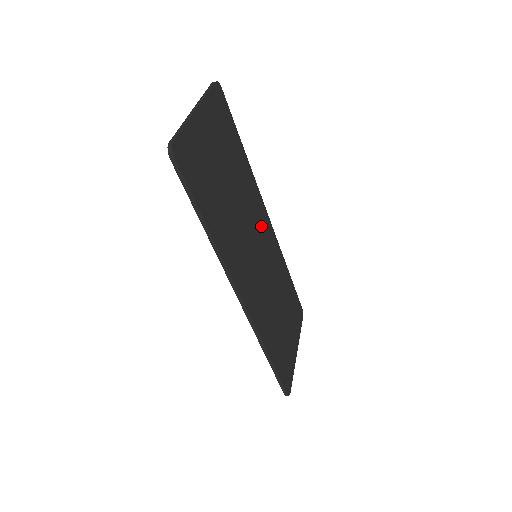
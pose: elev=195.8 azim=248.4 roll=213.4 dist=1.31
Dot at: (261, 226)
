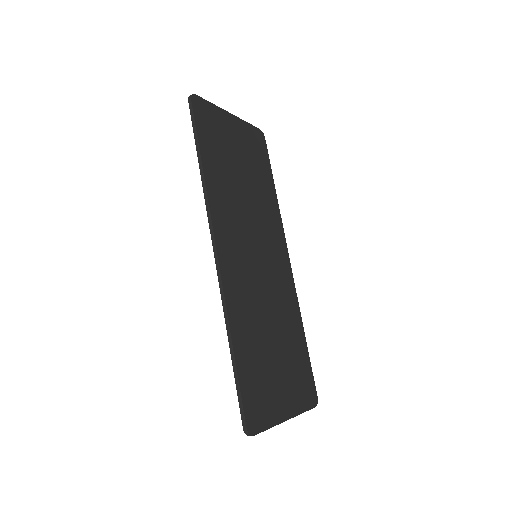
Dot at: (274, 248)
